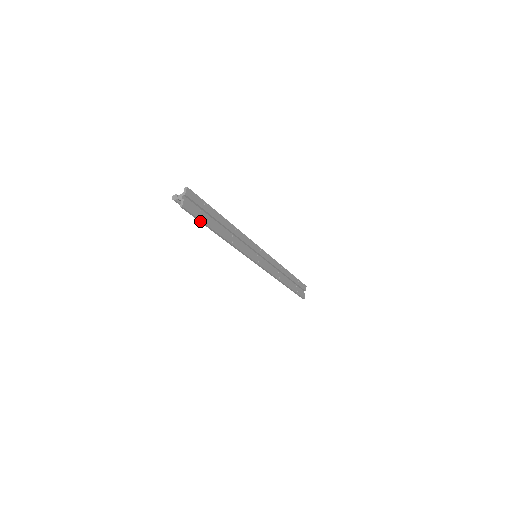
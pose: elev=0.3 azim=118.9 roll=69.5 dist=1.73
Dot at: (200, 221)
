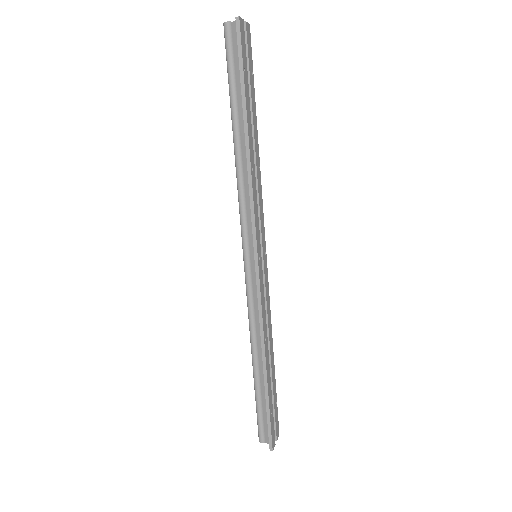
Dot at: (241, 73)
